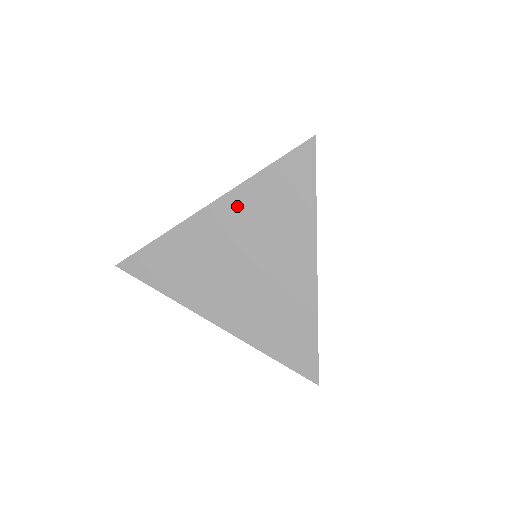
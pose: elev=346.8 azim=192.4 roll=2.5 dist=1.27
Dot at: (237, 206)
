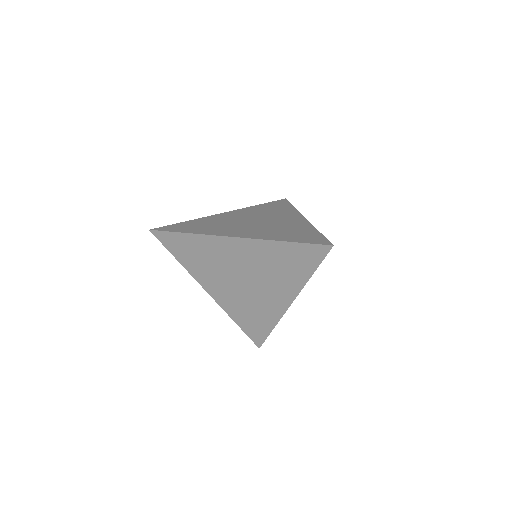
Dot at: (256, 249)
